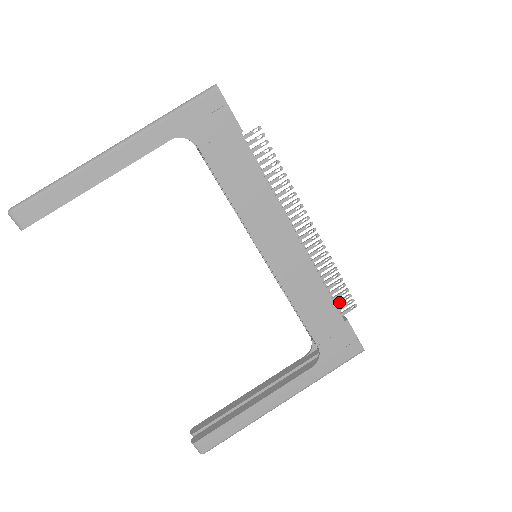
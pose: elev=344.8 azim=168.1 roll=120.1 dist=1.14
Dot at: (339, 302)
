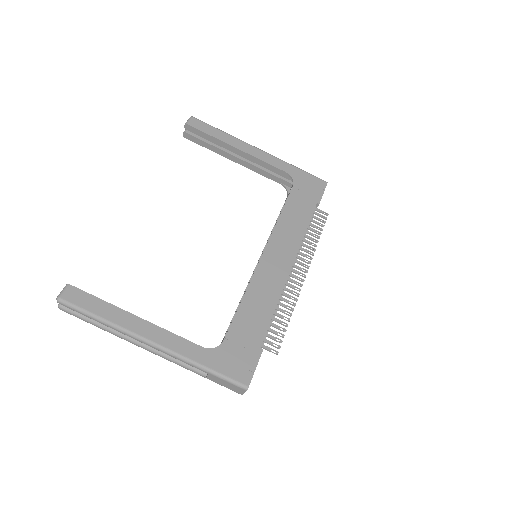
Dot at: (270, 335)
